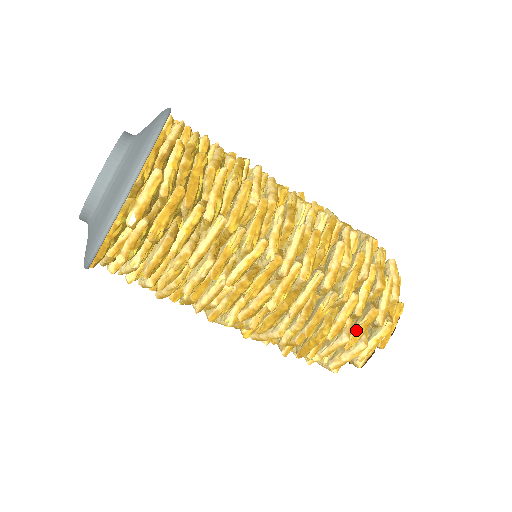
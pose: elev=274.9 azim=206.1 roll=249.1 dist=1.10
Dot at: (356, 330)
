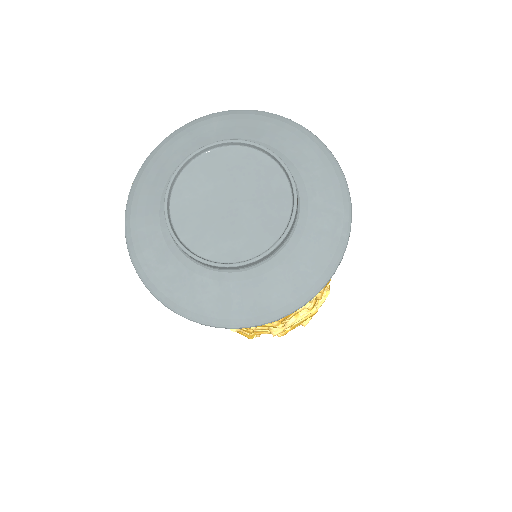
Dot at: occluded
